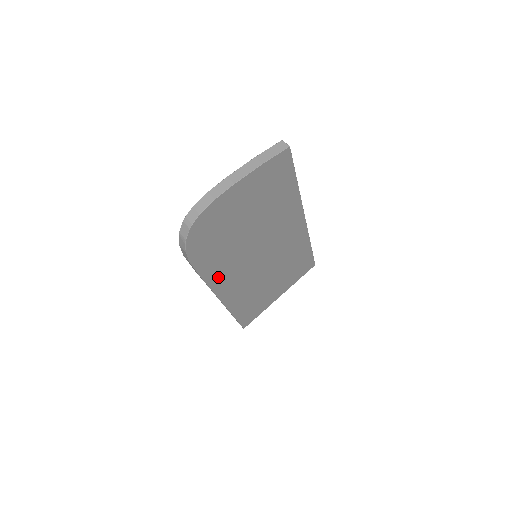
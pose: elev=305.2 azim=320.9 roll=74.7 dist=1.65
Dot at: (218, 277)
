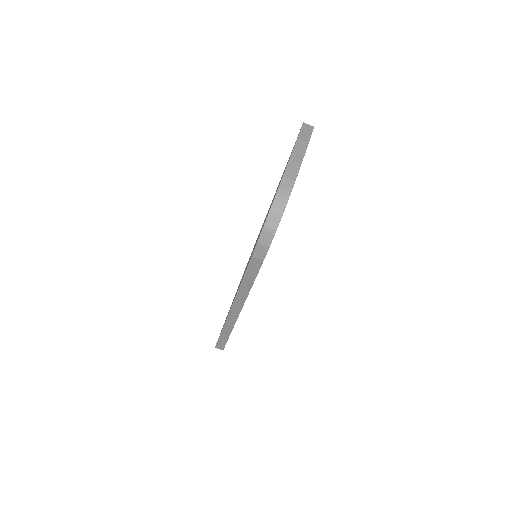
Dot at: occluded
